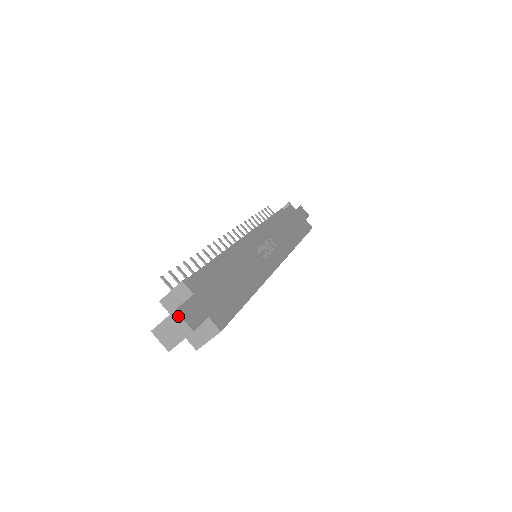
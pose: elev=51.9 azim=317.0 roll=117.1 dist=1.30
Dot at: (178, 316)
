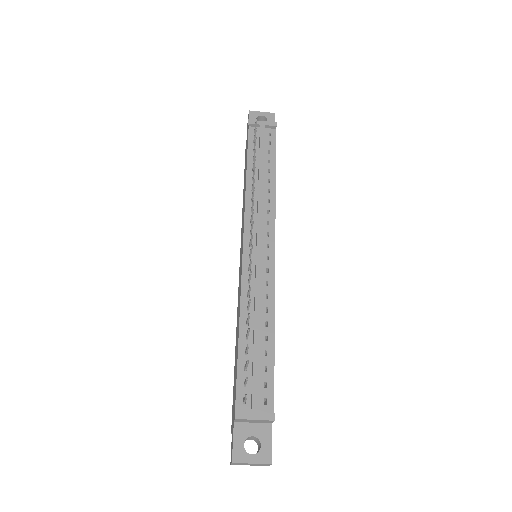
Dot at: (269, 465)
